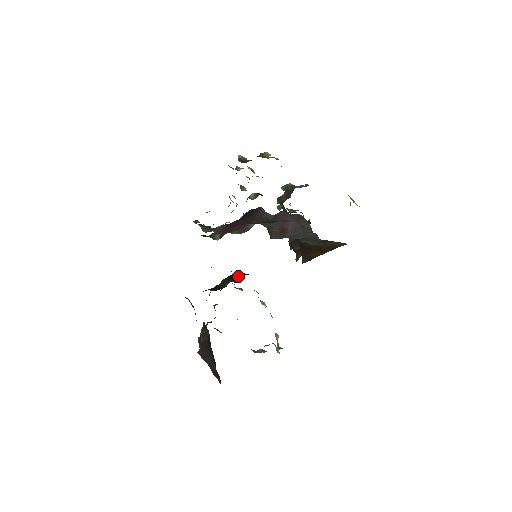
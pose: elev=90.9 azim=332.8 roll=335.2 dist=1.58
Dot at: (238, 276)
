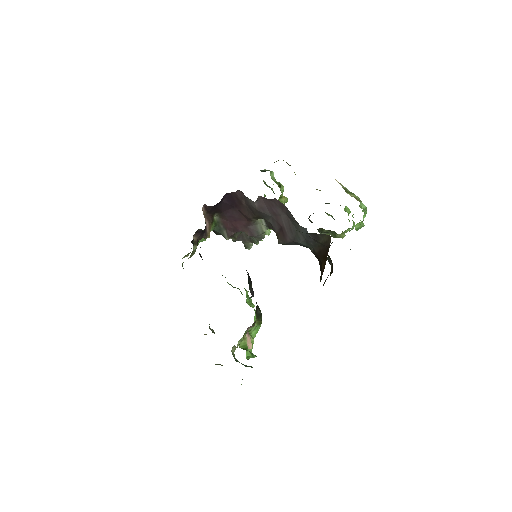
Dot at: occluded
